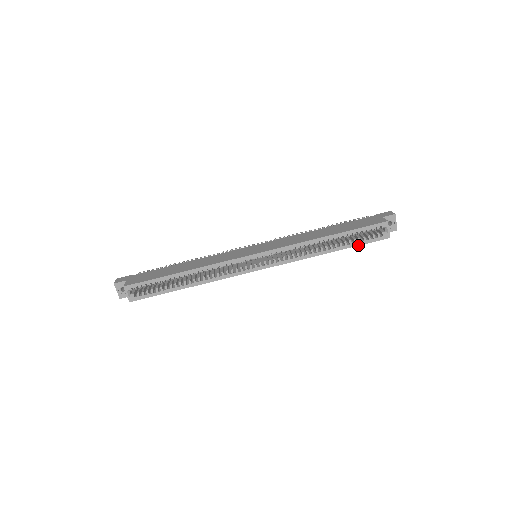
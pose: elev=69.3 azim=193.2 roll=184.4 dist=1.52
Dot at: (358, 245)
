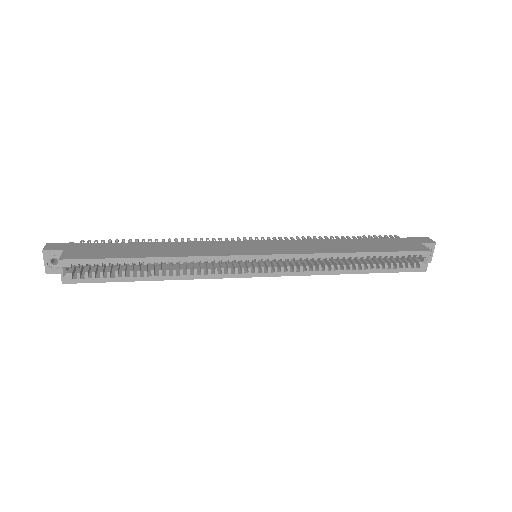
Dot at: (388, 272)
